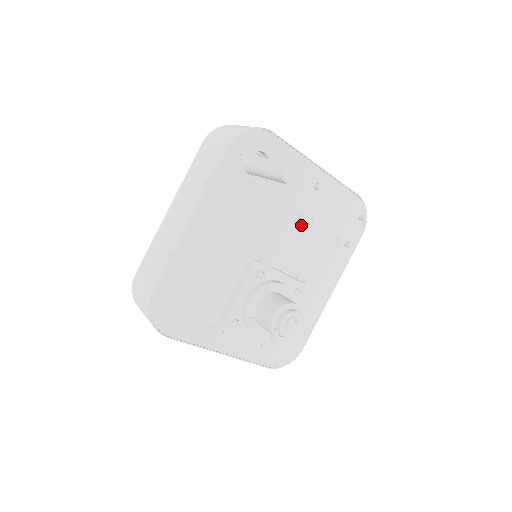
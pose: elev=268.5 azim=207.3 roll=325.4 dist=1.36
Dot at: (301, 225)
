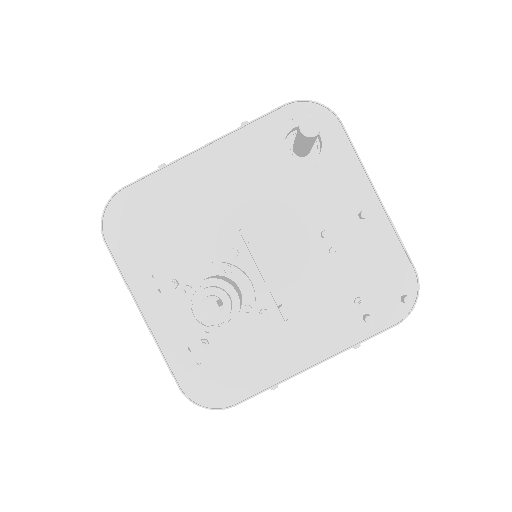
Dot at: (319, 245)
